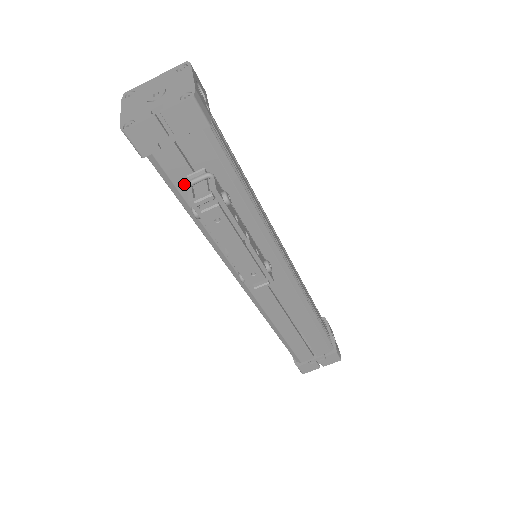
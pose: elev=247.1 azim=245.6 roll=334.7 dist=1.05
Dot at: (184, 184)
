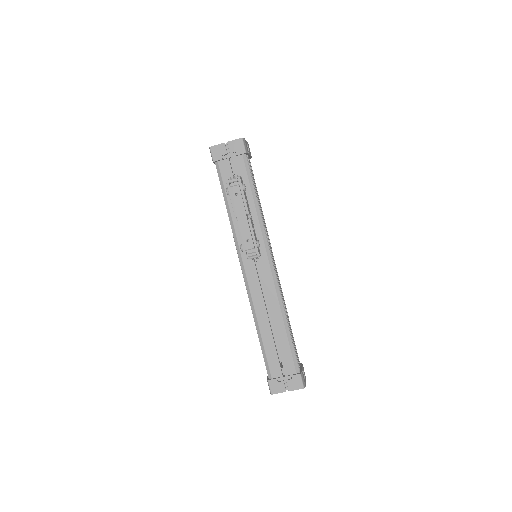
Dot at: occluded
